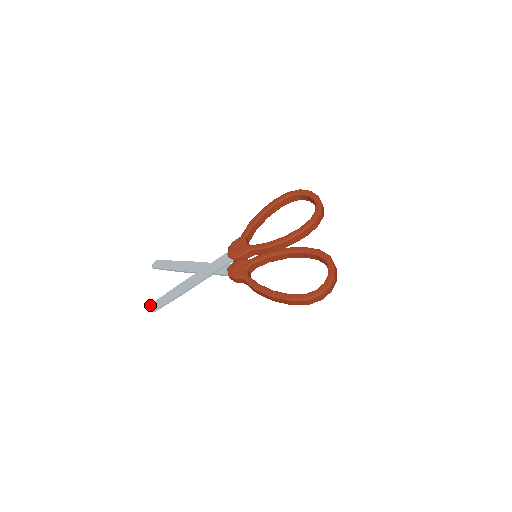
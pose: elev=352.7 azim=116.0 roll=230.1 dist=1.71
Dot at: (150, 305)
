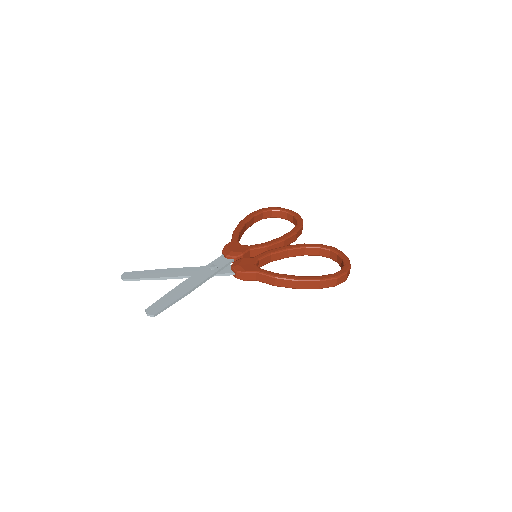
Dot at: (145, 310)
